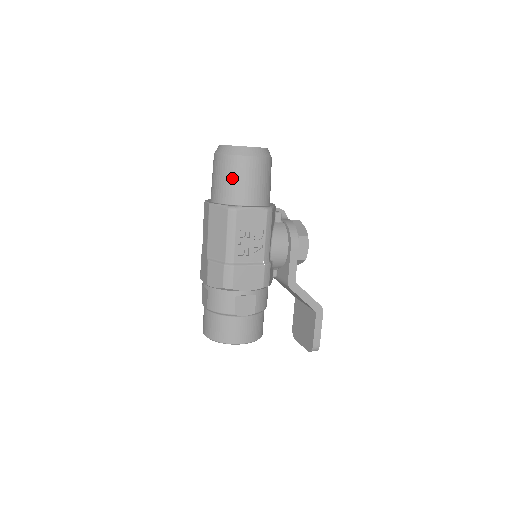
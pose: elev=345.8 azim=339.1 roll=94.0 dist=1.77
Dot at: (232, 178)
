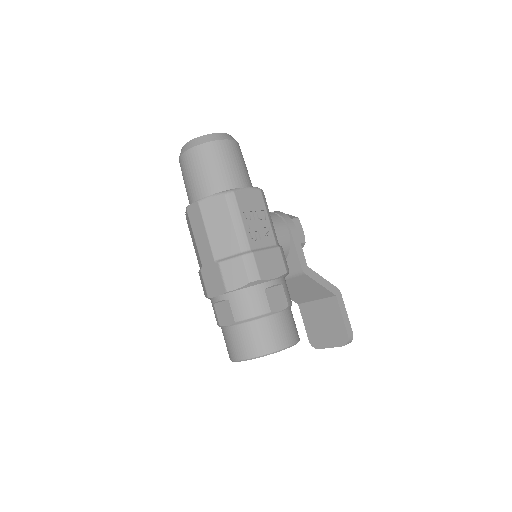
Dot at: (215, 165)
